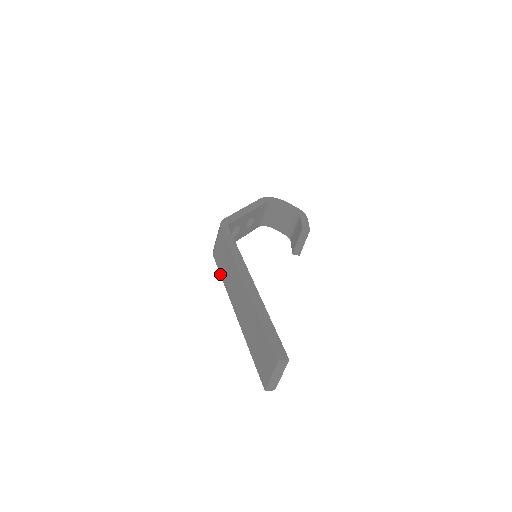
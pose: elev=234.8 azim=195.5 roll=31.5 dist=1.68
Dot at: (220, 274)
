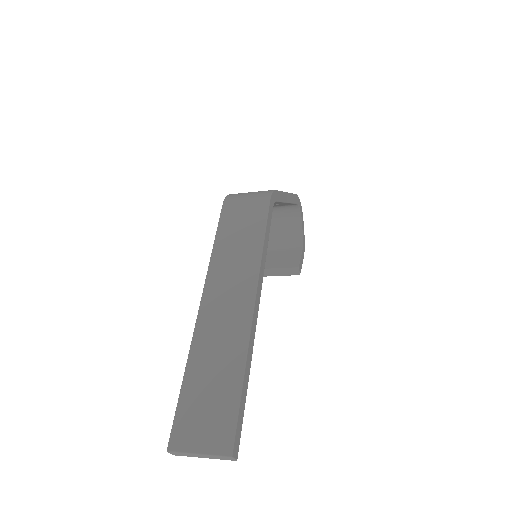
Dot at: (216, 237)
